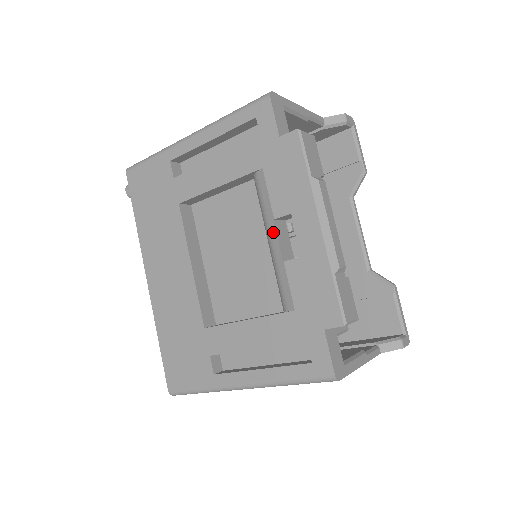
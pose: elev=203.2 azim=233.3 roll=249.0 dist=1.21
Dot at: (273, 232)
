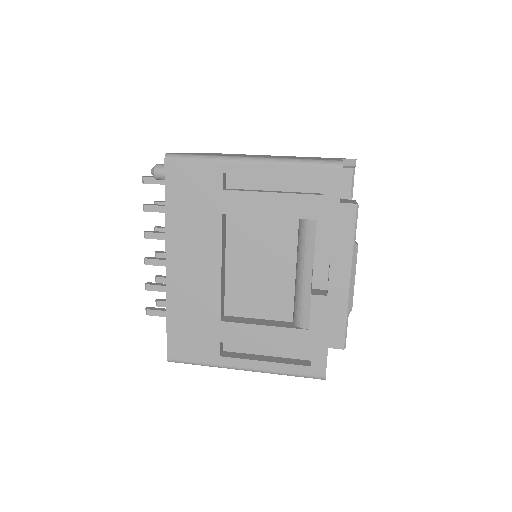
Dot at: (309, 270)
